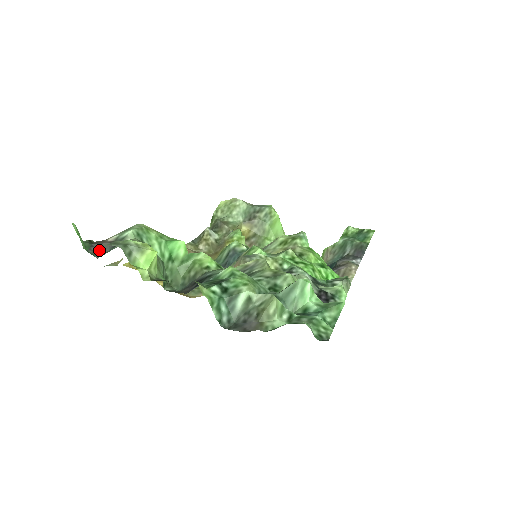
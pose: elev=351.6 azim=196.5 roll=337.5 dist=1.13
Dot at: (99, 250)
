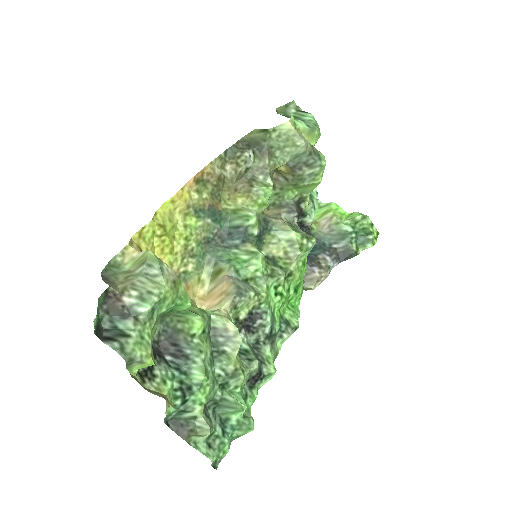
Dot at: (109, 310)
